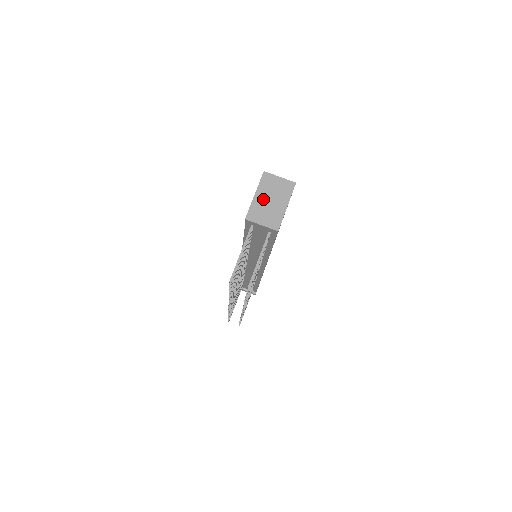
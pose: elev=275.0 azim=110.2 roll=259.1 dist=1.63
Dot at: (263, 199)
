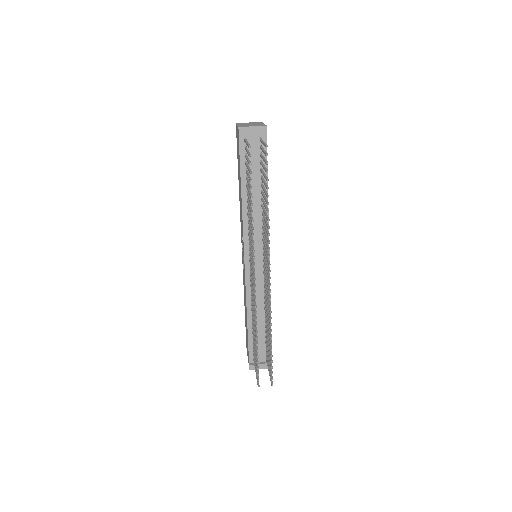
Dot at: occluded
